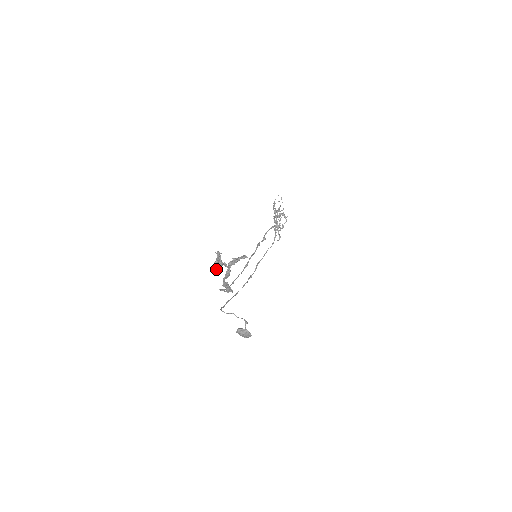
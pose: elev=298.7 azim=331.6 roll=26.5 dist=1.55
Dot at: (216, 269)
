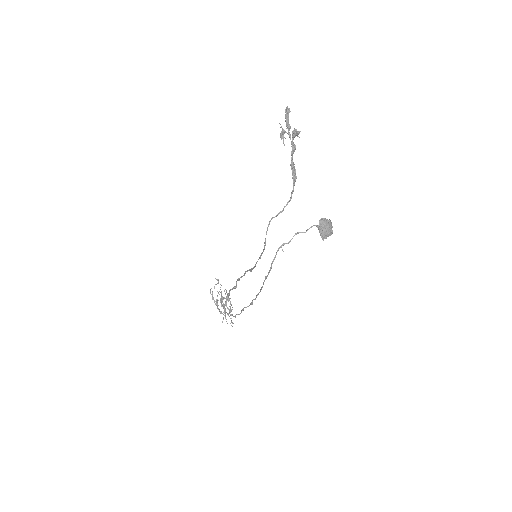
Dot at: (283, 142)
